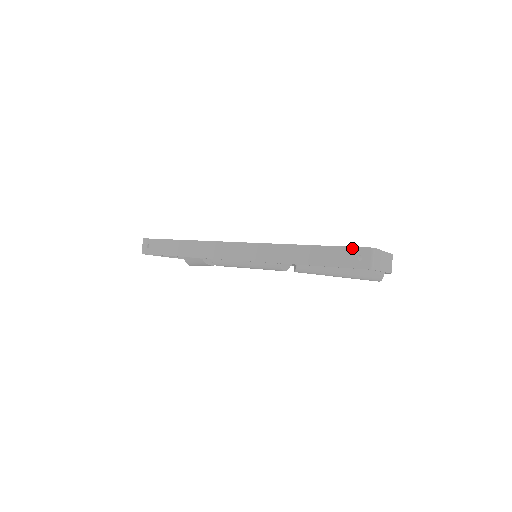
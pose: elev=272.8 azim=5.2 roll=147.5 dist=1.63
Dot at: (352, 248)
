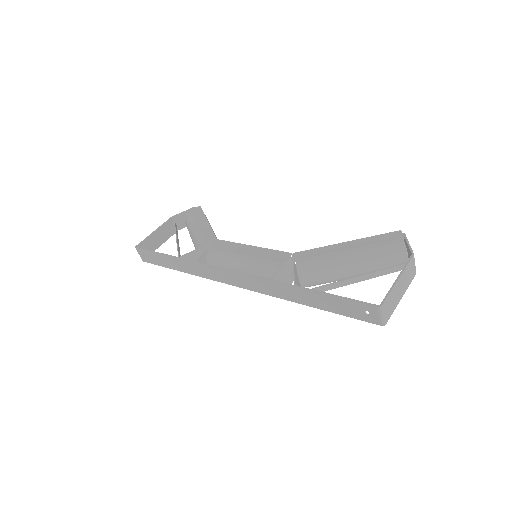
Dot at: (355, 303)
